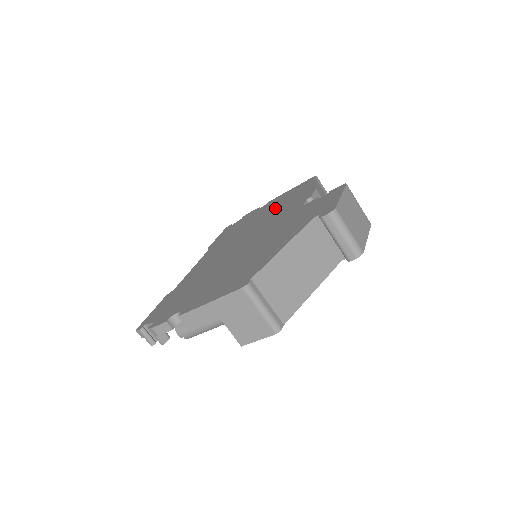
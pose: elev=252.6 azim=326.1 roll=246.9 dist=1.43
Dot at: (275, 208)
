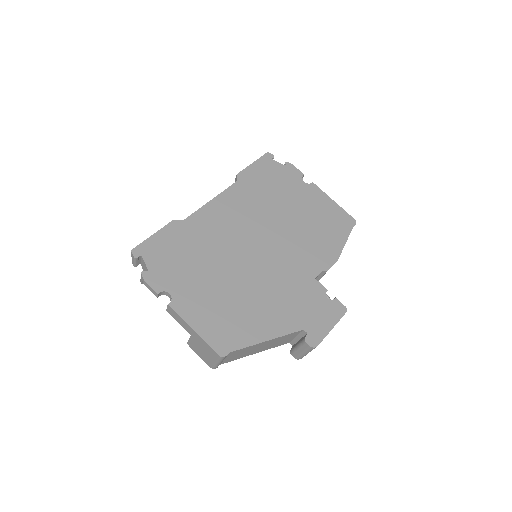
Dot at: (306, 223)
